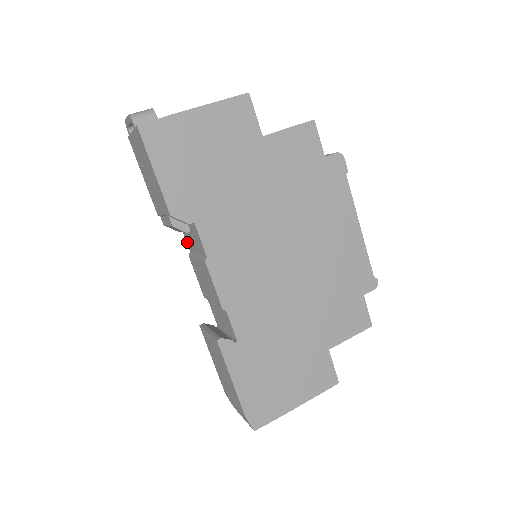
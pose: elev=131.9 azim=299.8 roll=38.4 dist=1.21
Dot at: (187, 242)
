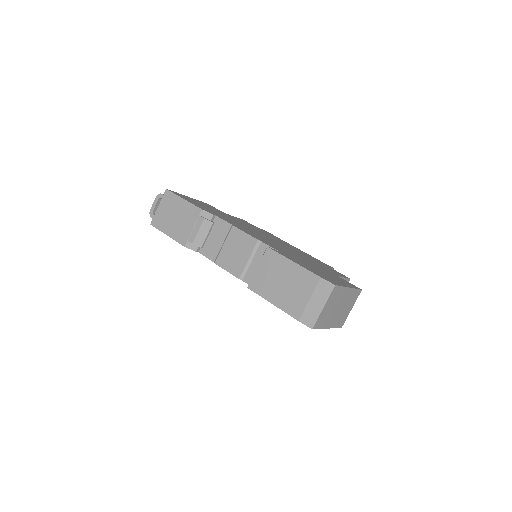
Dot at: (210, 257)
